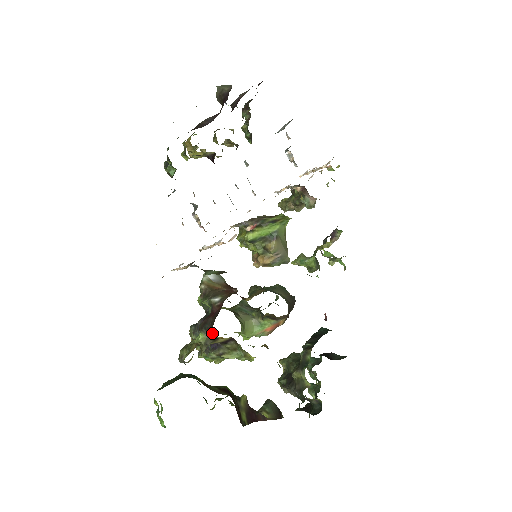
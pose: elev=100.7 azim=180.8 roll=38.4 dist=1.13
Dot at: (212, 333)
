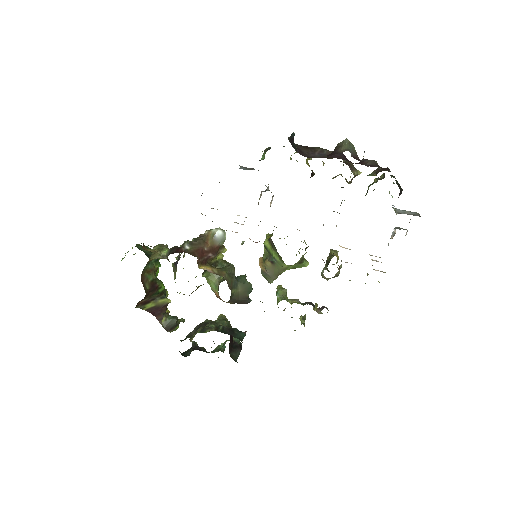
Dot at: occluded
